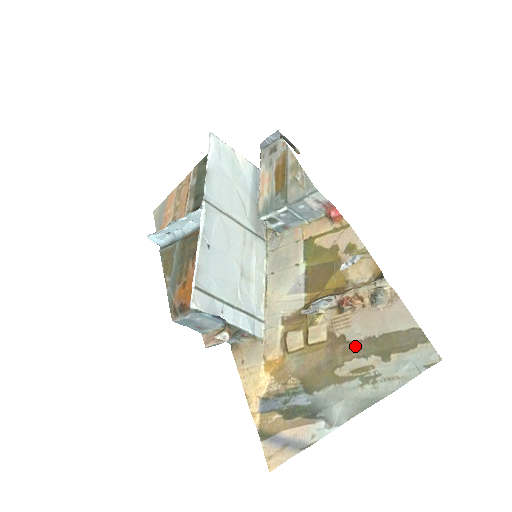
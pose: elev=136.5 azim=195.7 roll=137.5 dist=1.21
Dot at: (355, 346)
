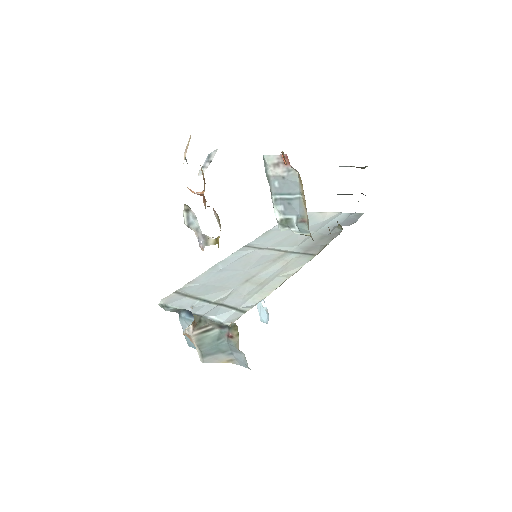
Dot at: occluded
